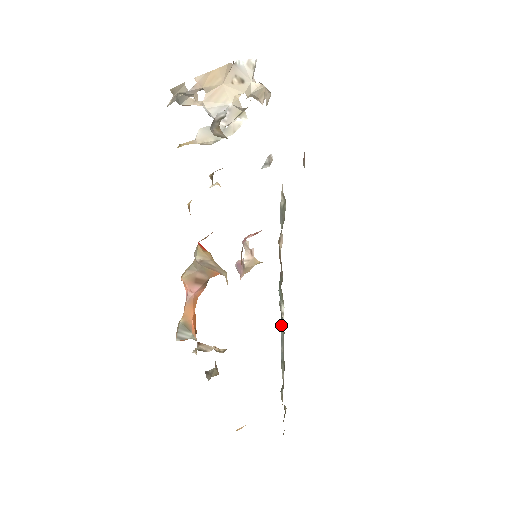
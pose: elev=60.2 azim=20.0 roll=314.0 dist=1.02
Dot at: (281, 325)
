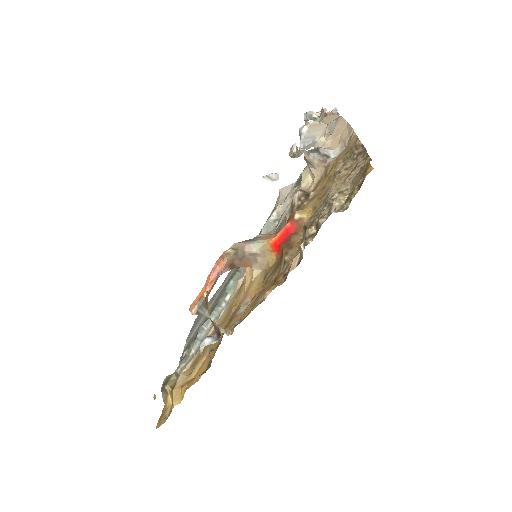
Dot at: (216, 310)
